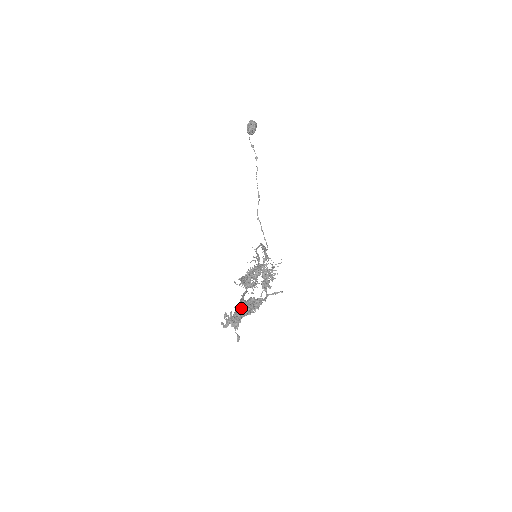
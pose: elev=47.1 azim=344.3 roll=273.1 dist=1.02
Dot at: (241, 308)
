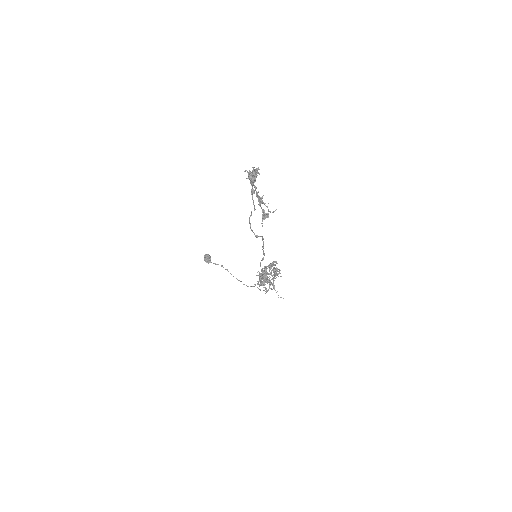
Dot at: occluded
